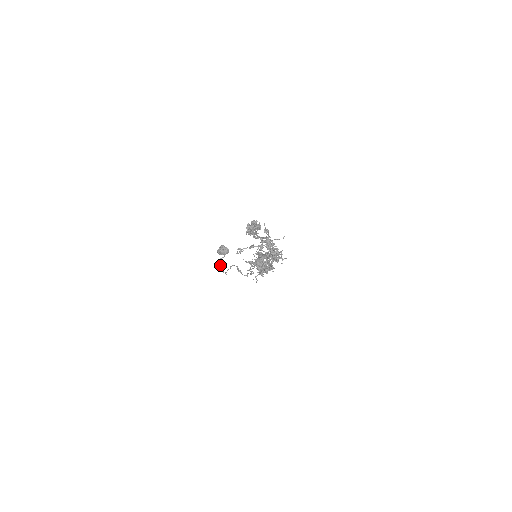
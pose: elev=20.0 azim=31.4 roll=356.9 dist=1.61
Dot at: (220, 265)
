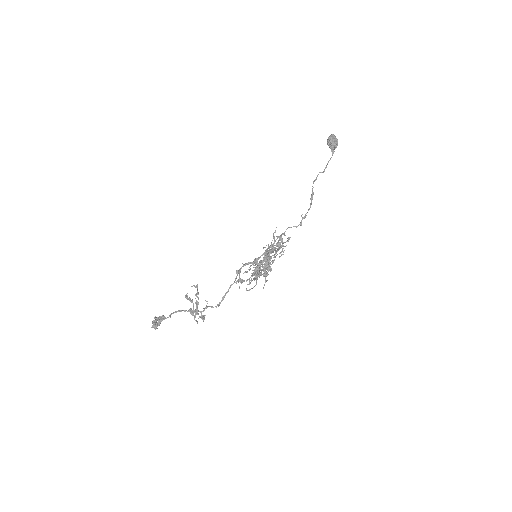
Dot at: (331, 150)
